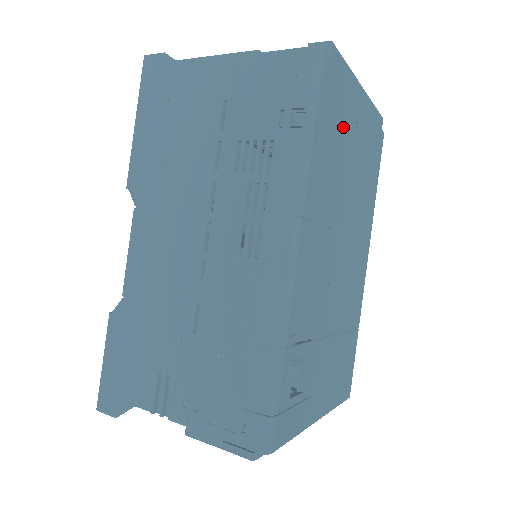
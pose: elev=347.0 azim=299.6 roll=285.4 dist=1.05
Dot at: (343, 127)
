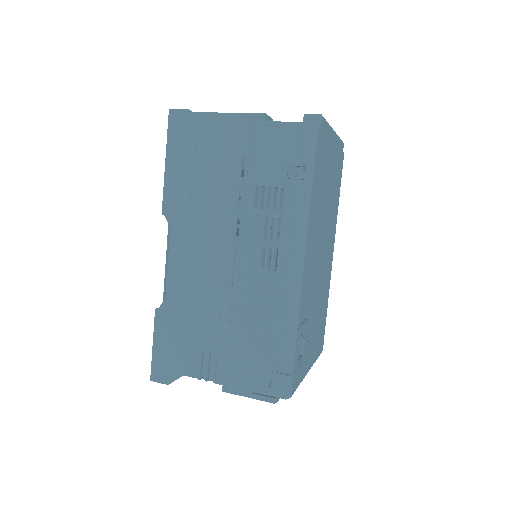
Dot at: (325, 168)
